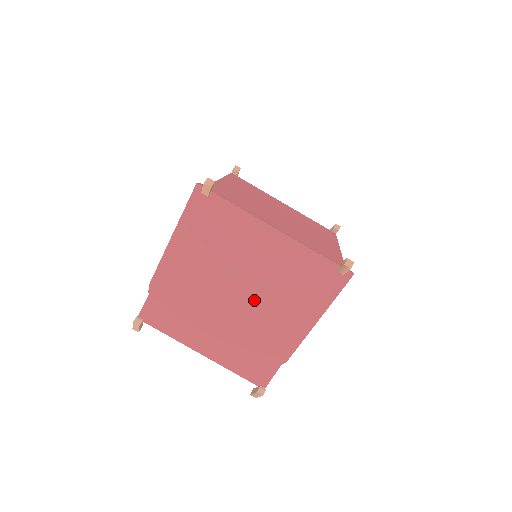
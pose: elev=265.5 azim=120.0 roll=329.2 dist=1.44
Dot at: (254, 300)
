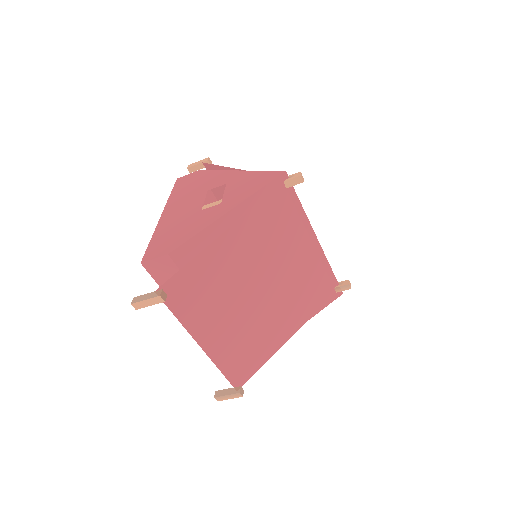
Dot at: (272, 298)
